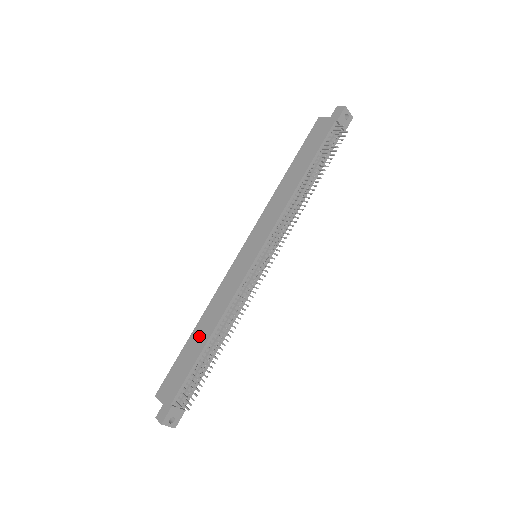
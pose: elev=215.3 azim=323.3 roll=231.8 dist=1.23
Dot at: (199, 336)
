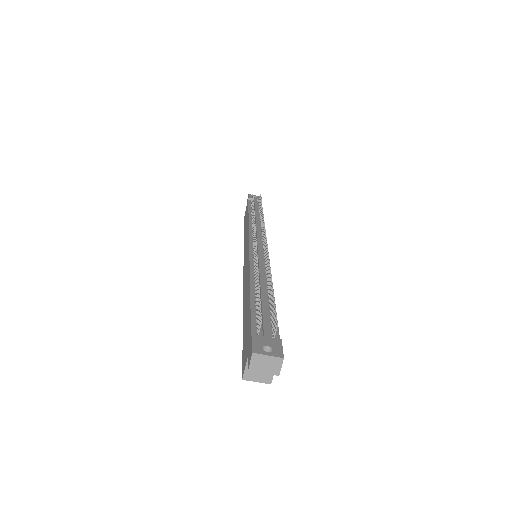
Dot at: (246, 305)
